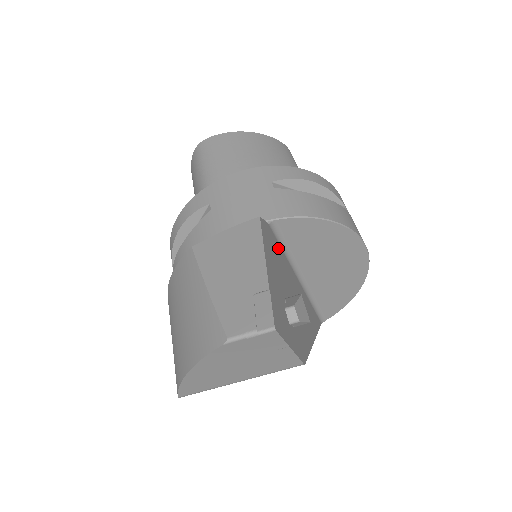
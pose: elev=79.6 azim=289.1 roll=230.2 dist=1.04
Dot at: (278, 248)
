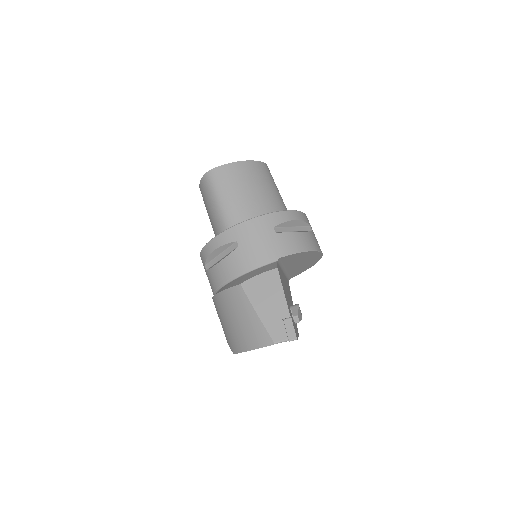
Dot at: (280, 271)
